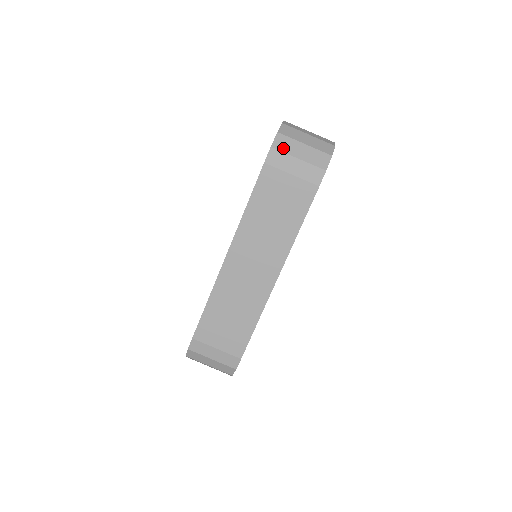
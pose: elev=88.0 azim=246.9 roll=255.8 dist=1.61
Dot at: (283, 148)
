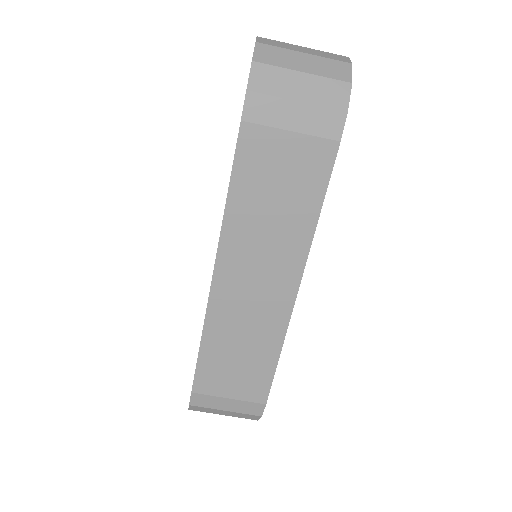
Dot at: (267, 88)
